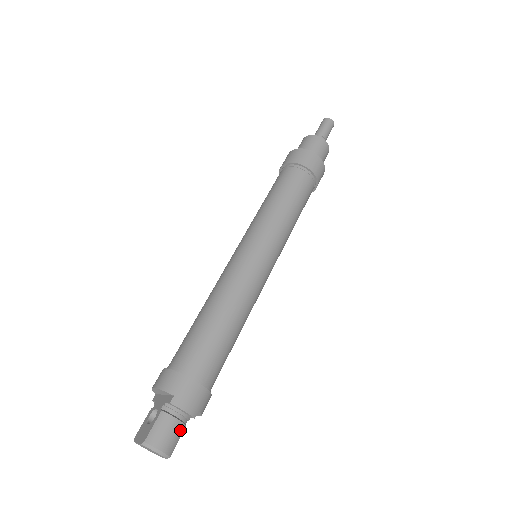
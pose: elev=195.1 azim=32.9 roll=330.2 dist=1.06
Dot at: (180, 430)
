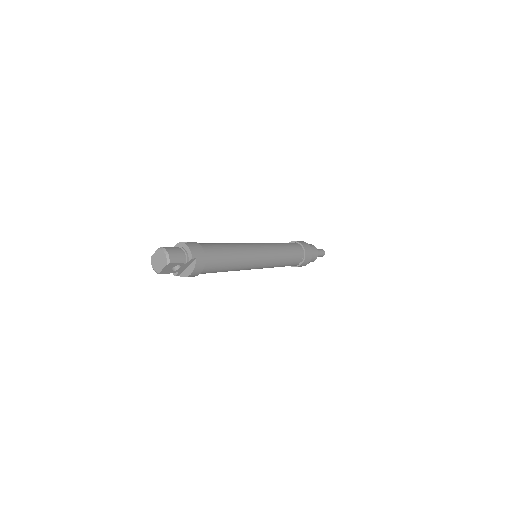
Dot at: (181, 258)
